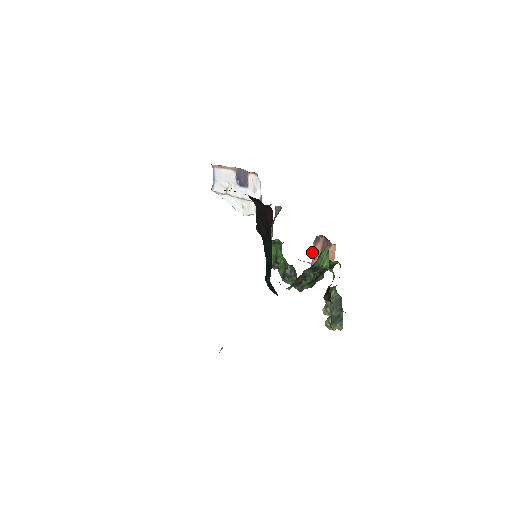
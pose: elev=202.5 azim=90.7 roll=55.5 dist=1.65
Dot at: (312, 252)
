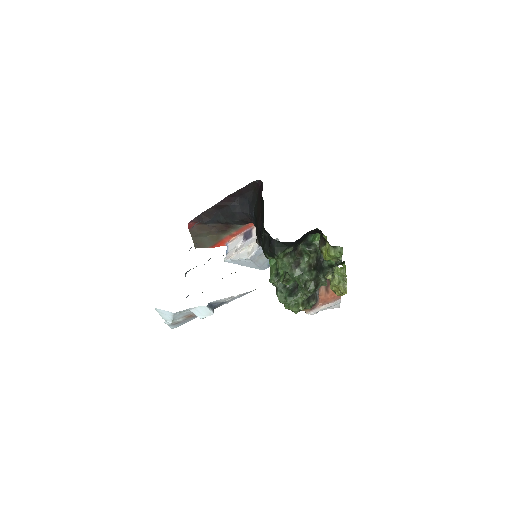
Dot at: occluded
